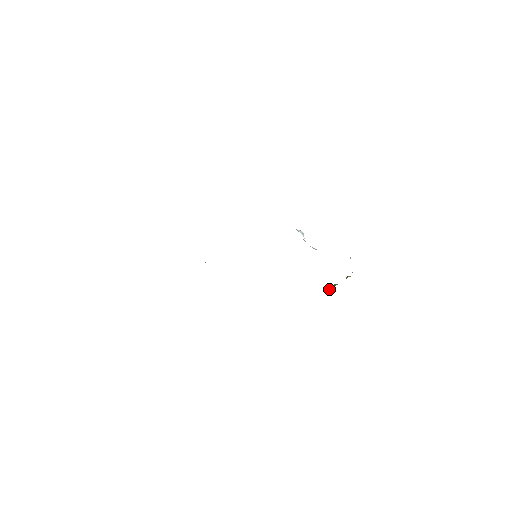
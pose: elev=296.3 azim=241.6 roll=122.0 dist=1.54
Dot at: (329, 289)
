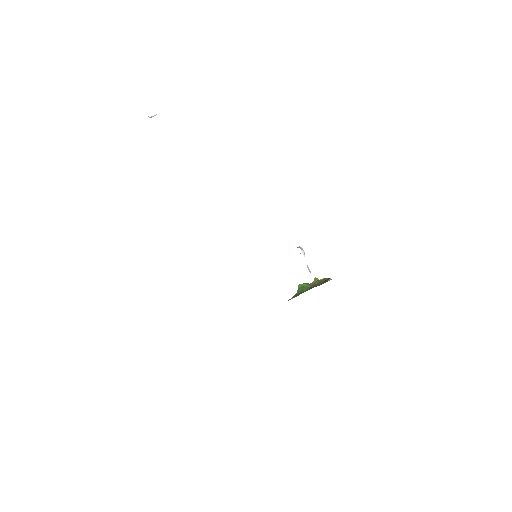
Dot at: (301, 289)
